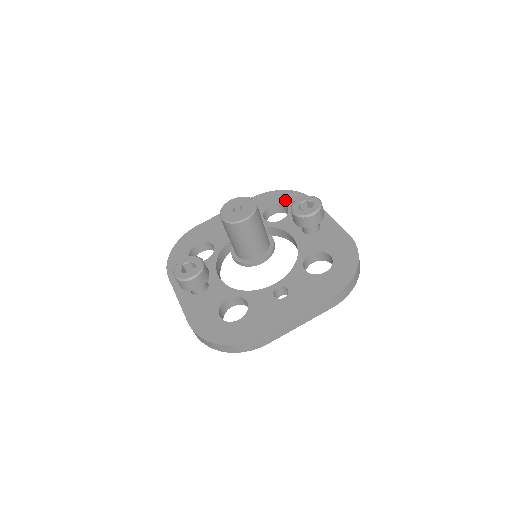
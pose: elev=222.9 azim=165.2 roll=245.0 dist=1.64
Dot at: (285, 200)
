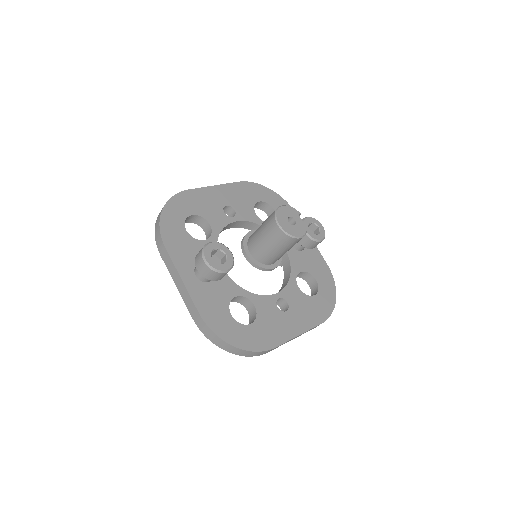
Dot at: (272, 201)
